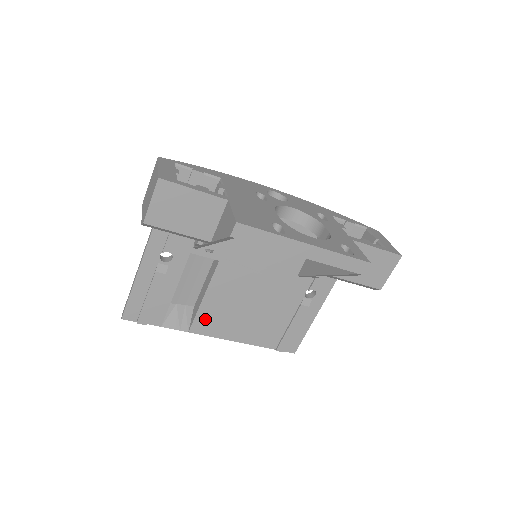
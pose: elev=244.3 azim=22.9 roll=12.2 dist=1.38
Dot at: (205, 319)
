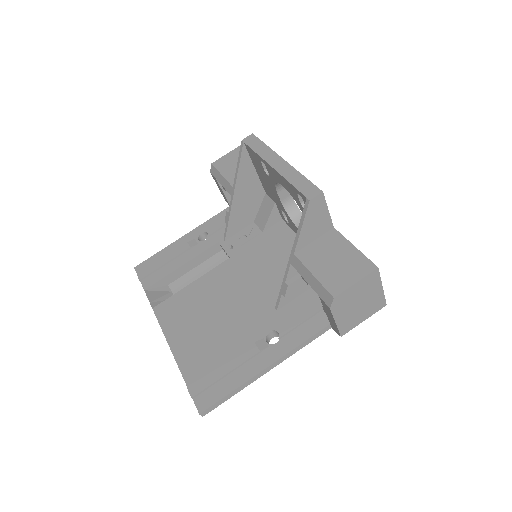
Dot at: (174, 304)
